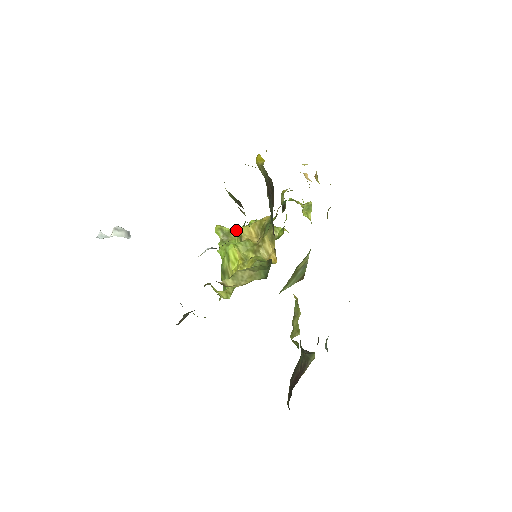
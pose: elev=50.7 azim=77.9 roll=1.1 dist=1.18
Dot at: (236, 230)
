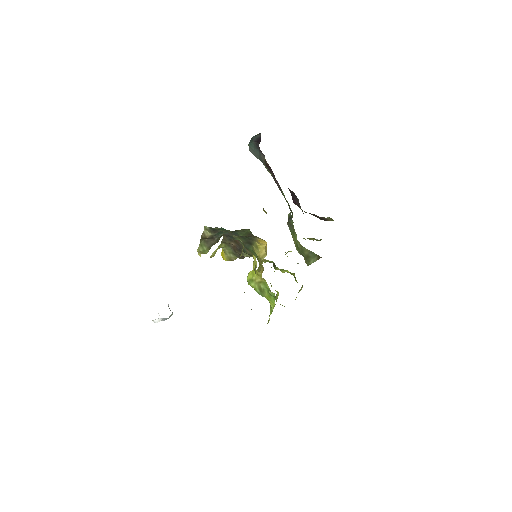
Dot at: occluded
